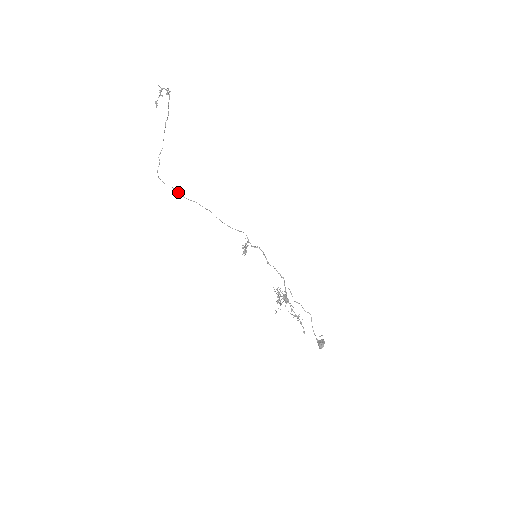
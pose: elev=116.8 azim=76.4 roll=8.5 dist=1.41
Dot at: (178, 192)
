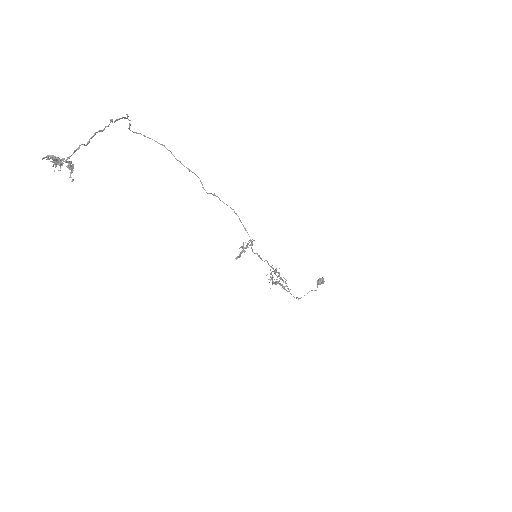
Dot at: (171, 153)
